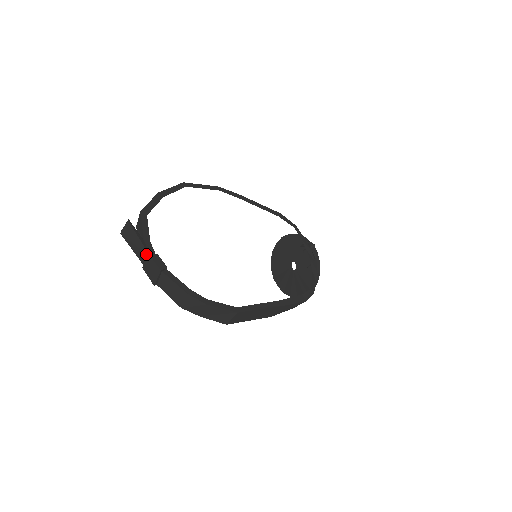
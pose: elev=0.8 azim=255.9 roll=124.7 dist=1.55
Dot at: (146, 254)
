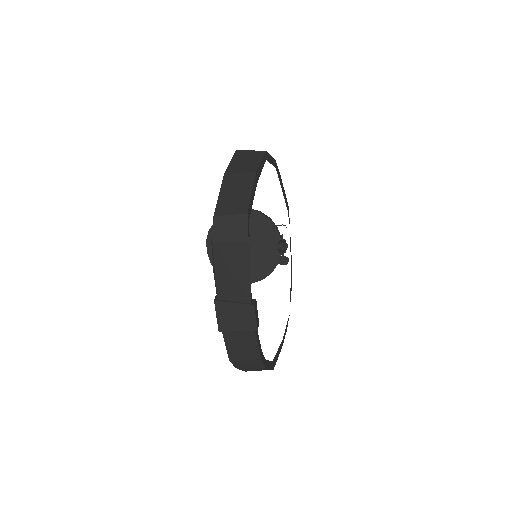
Dot at: (245, 297)
